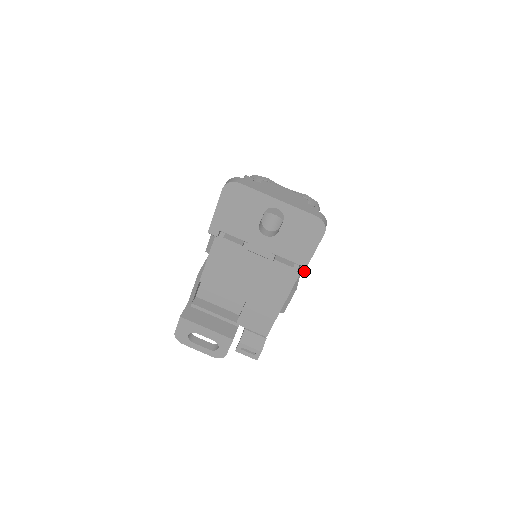
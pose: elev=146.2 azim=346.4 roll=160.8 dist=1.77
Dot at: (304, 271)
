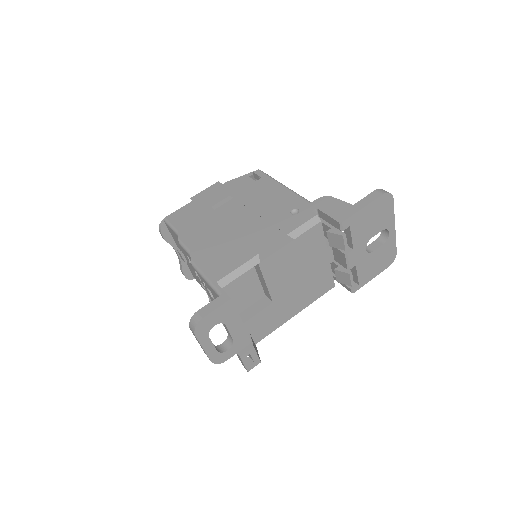
Dot at: occluded
